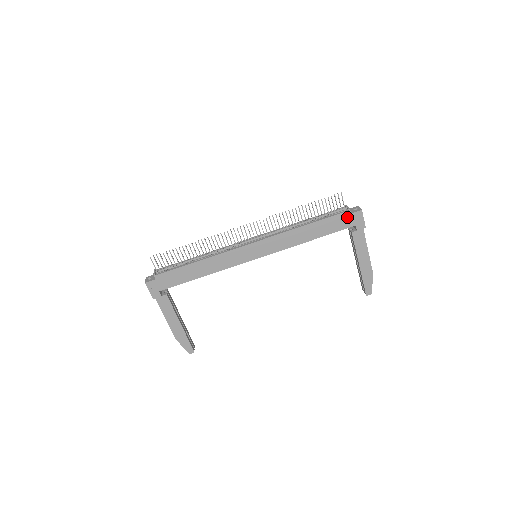
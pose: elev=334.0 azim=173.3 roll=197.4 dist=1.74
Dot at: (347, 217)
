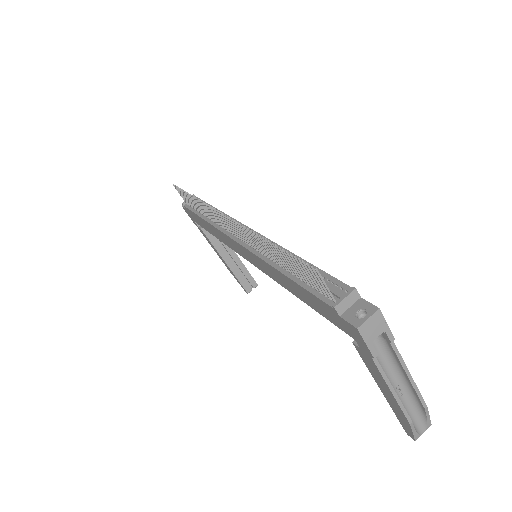
Dot at: (336, 315)
